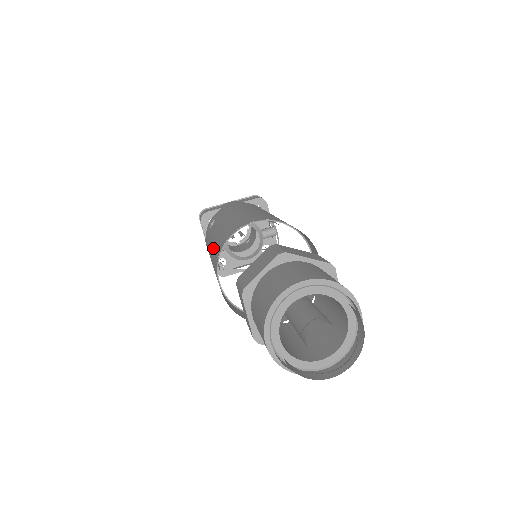
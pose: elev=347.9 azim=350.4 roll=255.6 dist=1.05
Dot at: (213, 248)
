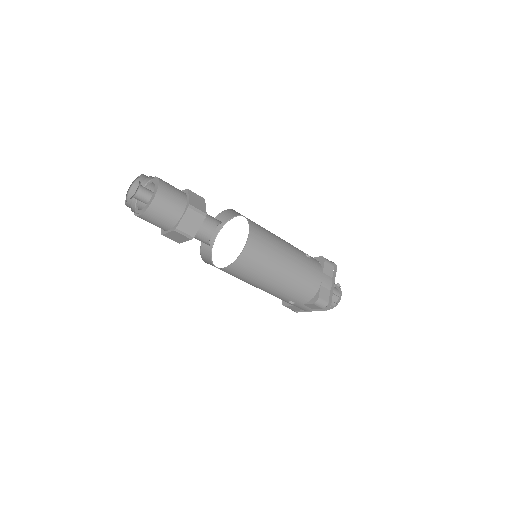
Dot at: occluded
